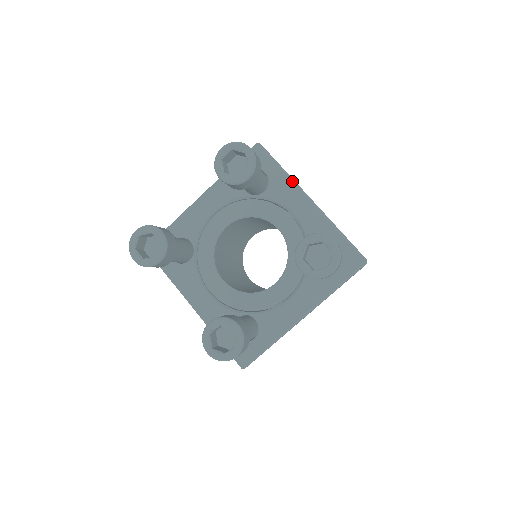
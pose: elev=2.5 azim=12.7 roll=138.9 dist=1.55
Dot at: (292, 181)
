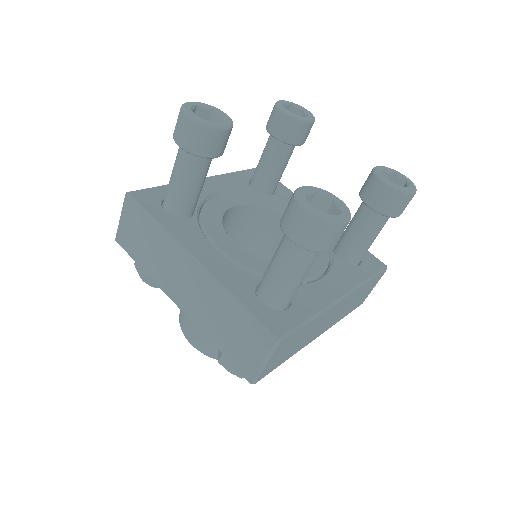
Dot at: occluded
